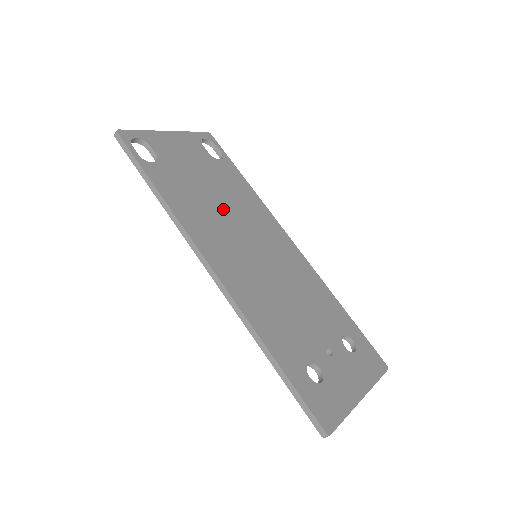
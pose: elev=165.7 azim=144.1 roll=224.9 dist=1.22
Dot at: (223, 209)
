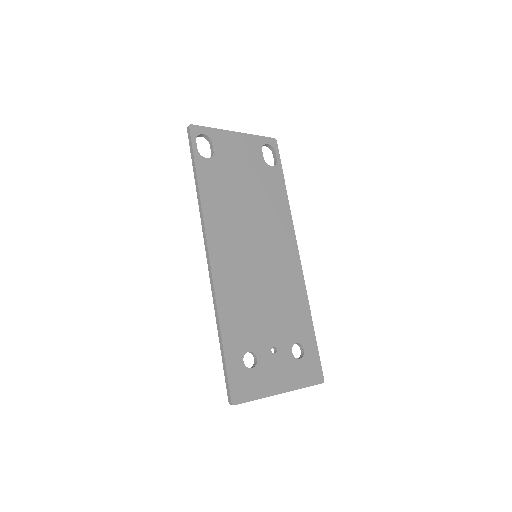
Dot at: (248, 210)
